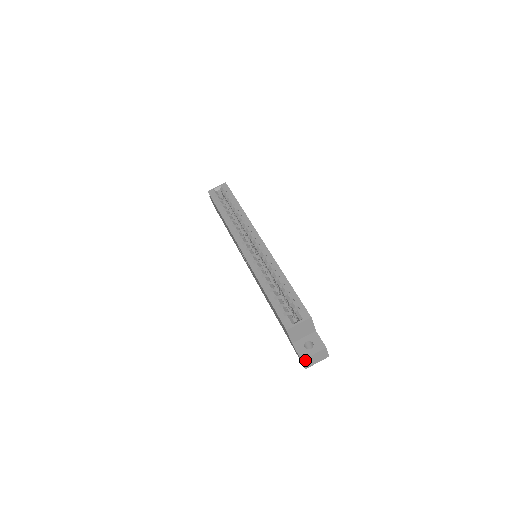
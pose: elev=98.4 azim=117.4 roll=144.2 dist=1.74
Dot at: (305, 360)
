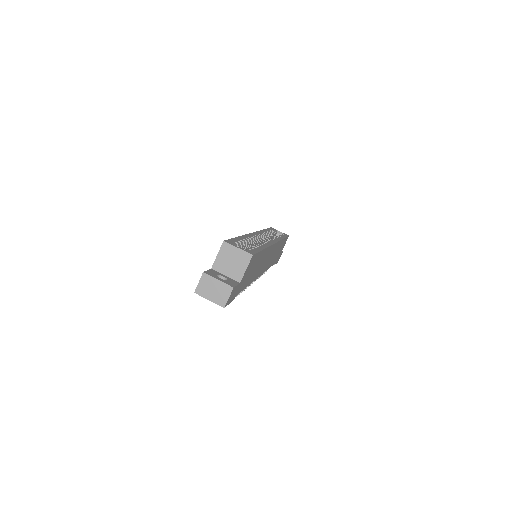
Dot at: (206, 277)
